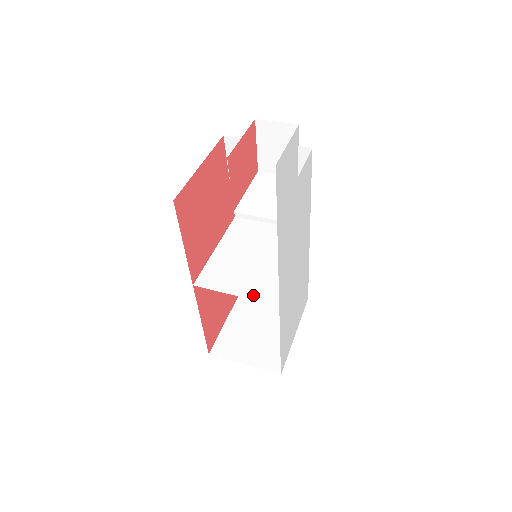
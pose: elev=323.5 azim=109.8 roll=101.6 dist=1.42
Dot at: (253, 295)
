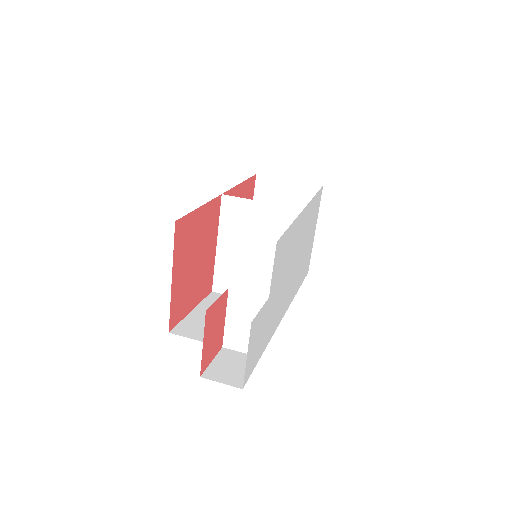
Dot at: occluded
